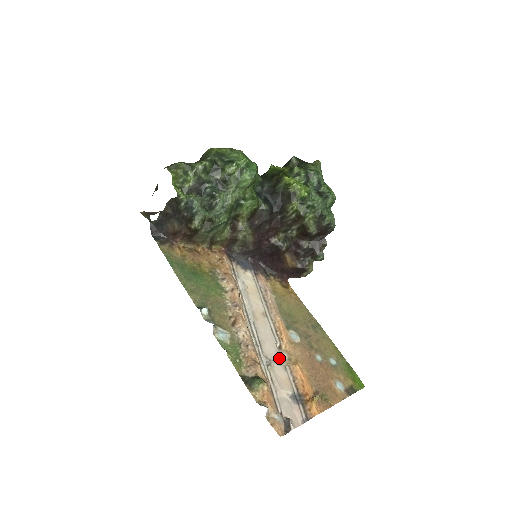
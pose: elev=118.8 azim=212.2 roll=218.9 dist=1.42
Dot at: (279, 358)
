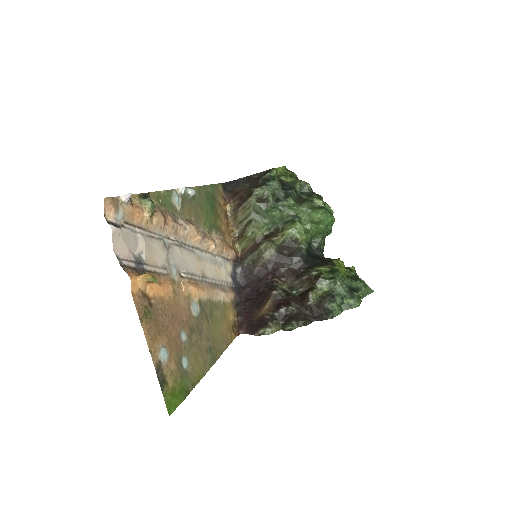
Dot at: (172, 265)
